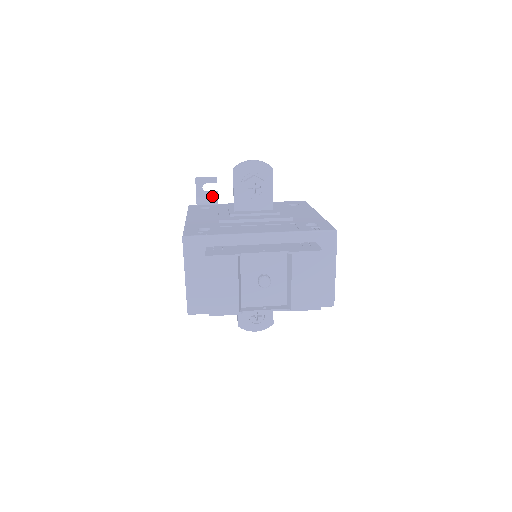
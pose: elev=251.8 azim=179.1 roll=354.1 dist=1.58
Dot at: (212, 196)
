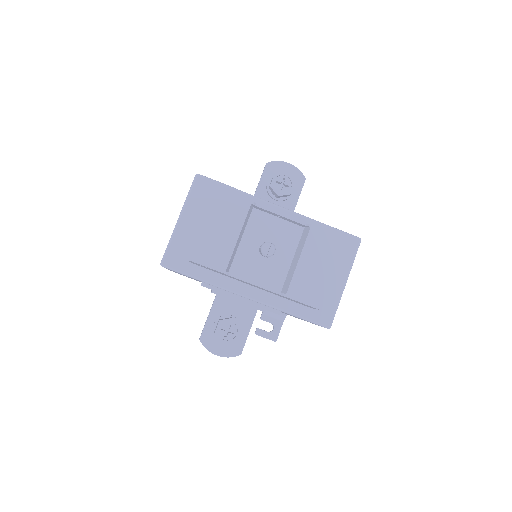
Dot at: occluded
